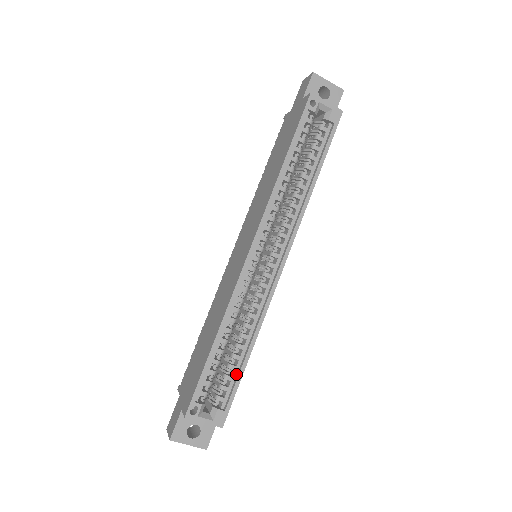
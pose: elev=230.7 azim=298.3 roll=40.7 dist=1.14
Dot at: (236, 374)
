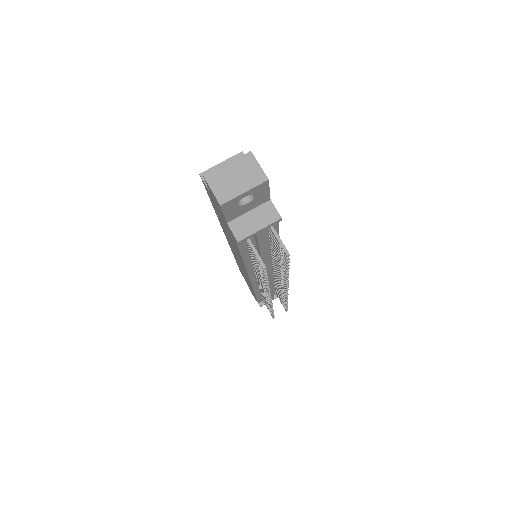
Dot at: occluded
